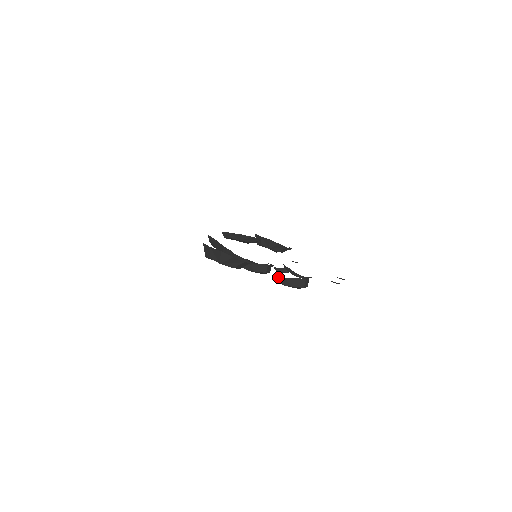
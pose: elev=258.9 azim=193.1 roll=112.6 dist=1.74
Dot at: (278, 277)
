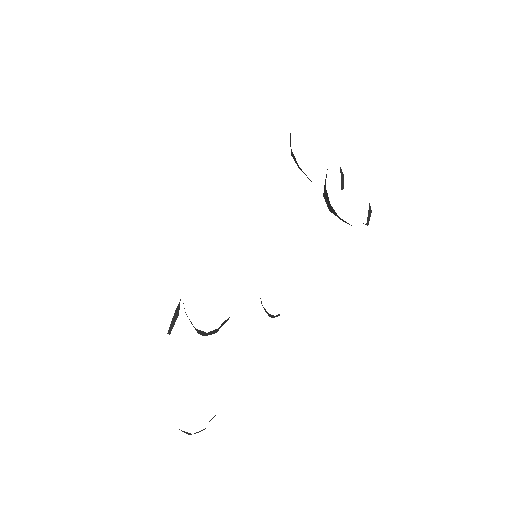
Dot at: occluded
